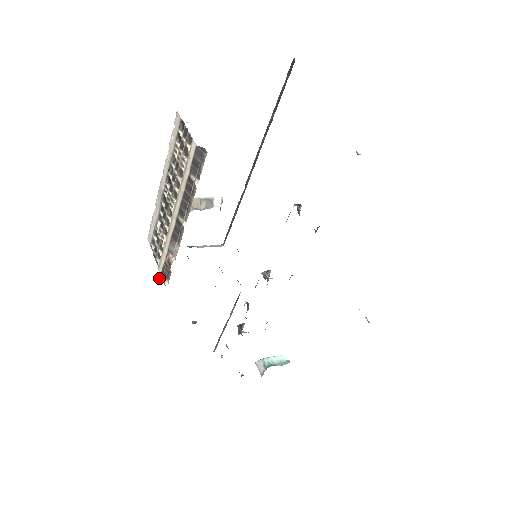
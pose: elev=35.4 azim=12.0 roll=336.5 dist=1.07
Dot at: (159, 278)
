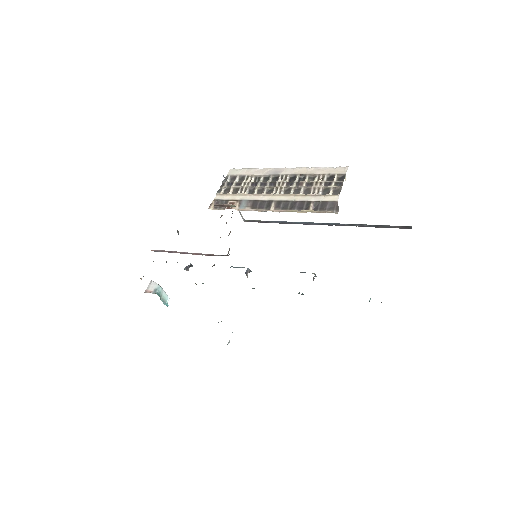
Dot at: (216, 204)
